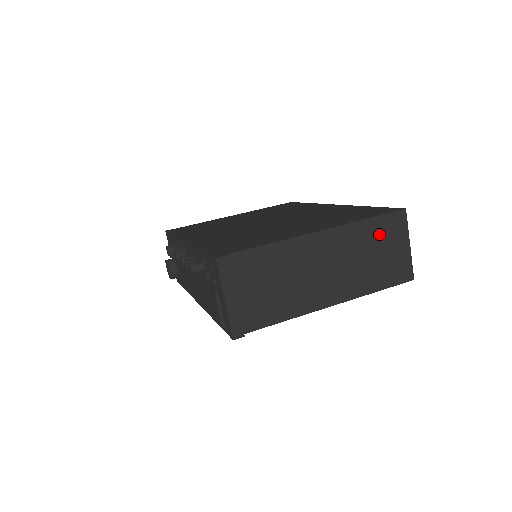
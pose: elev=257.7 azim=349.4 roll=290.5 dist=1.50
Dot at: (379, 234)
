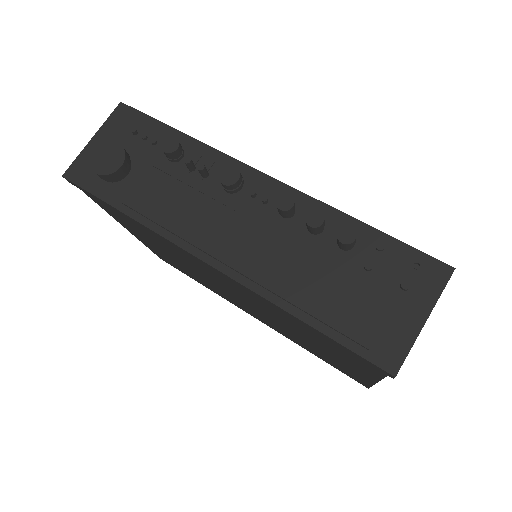
Dot at: occluded
